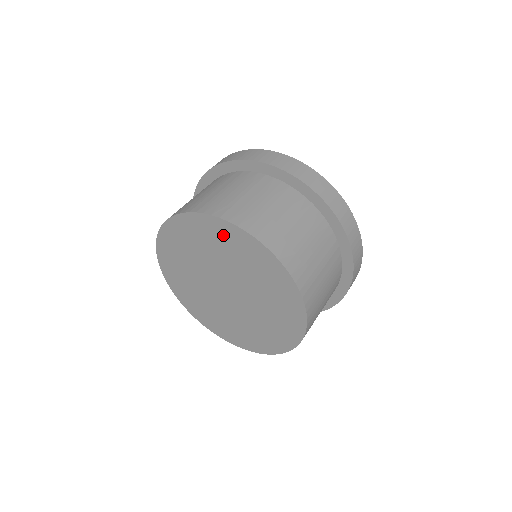
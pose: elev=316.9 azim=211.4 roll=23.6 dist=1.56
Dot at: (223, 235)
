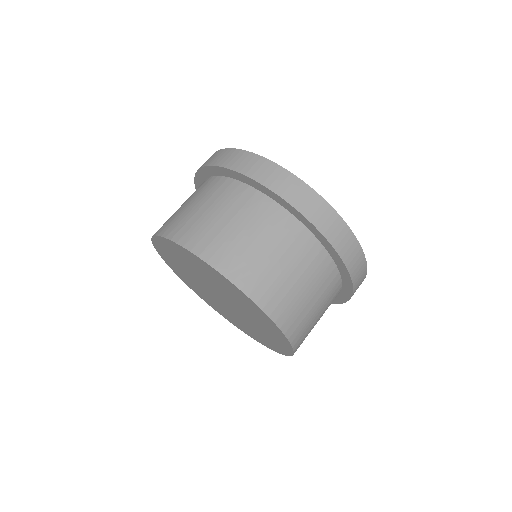
Dot at: (183, 254)
